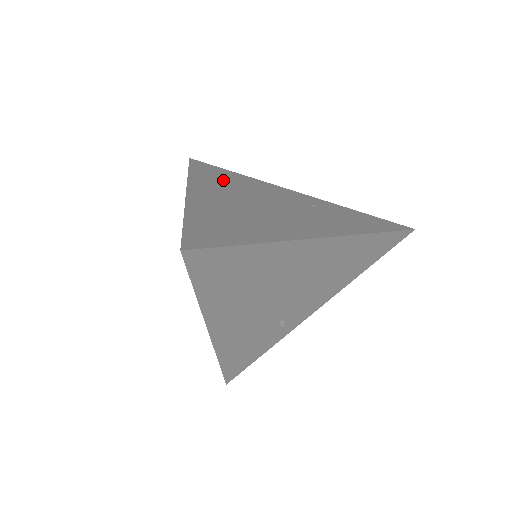
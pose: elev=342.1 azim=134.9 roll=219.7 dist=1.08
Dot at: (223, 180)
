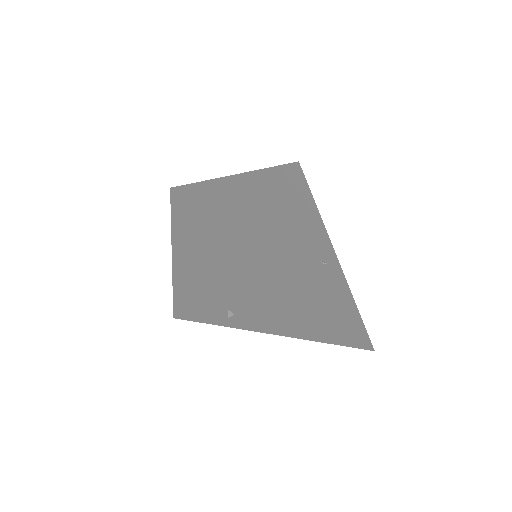
Dot at: (292, 191)
